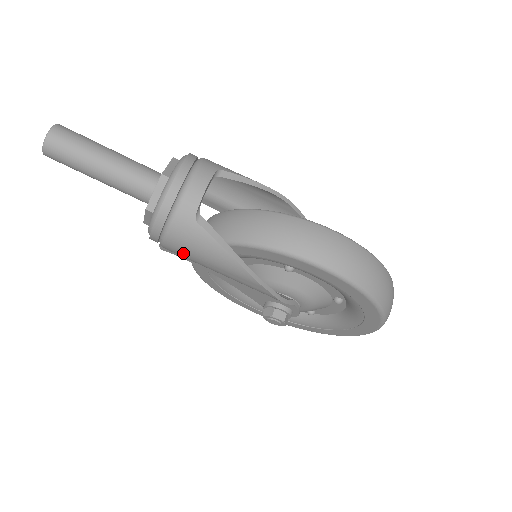
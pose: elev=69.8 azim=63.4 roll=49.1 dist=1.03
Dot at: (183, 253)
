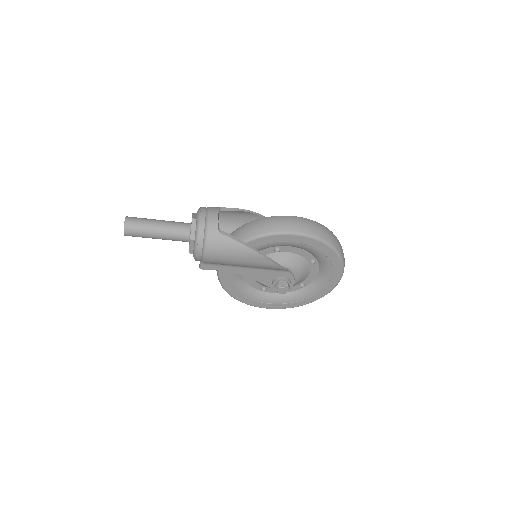
Dot at: (218, 257)
